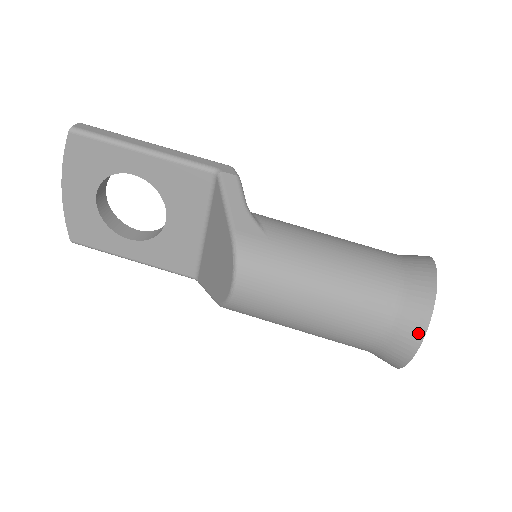
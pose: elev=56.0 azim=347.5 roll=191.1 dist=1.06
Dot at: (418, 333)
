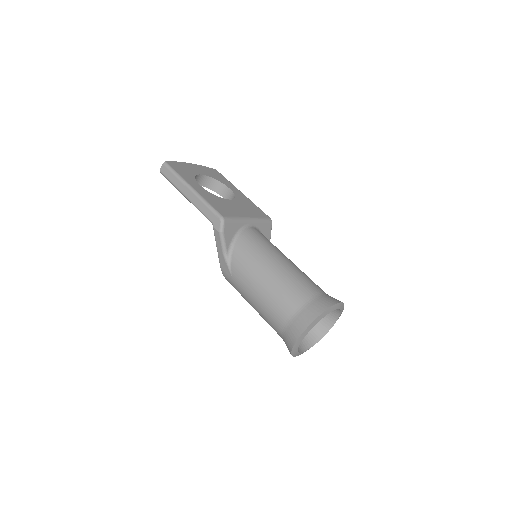
Dot at: occluded
